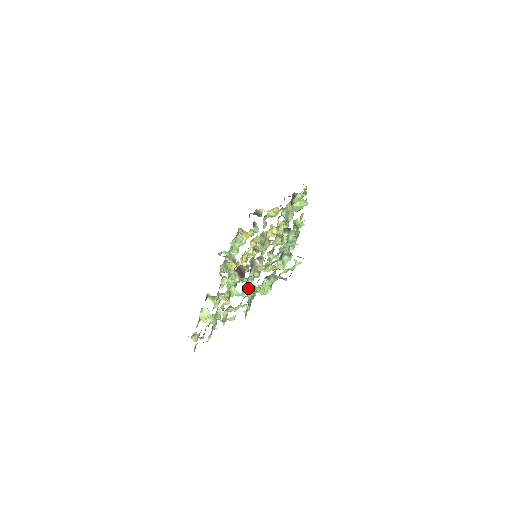
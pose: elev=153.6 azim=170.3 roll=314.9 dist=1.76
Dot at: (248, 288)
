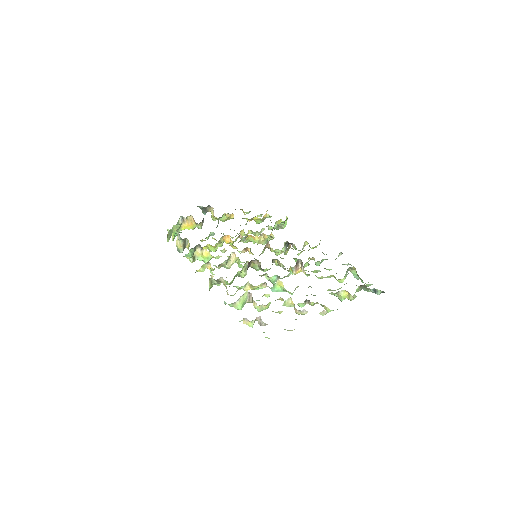
Dot at: (297, 287)
